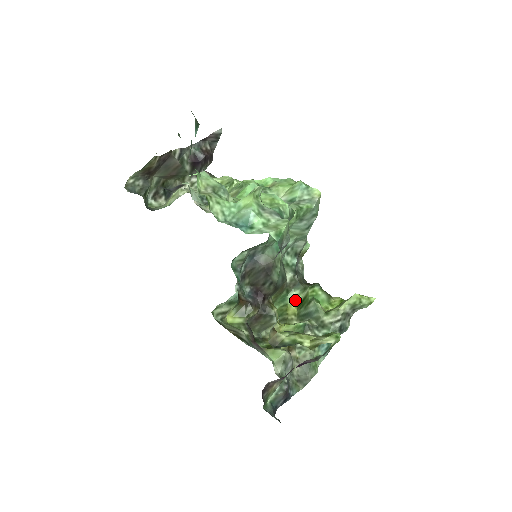
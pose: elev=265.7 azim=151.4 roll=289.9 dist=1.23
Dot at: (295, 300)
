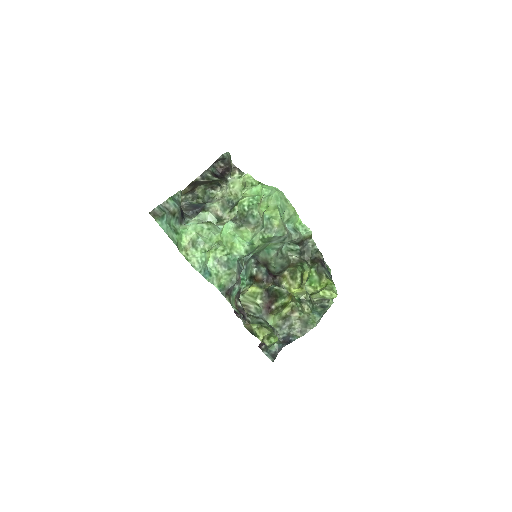
Dot at: (308, 269)
